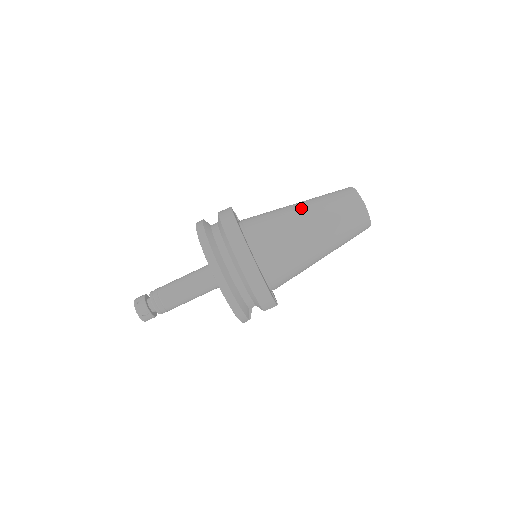
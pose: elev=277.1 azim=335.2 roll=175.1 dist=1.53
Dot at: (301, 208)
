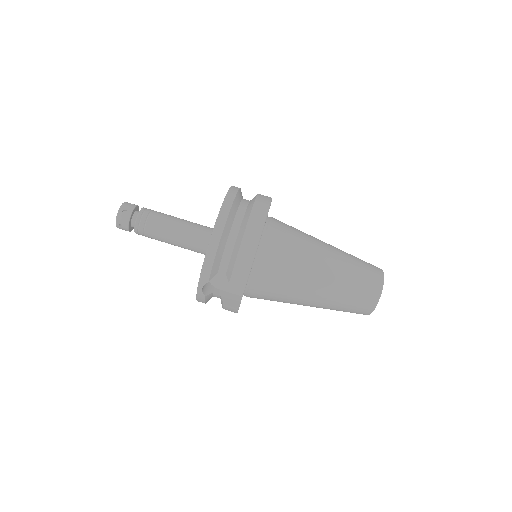
Dot at: occluded
